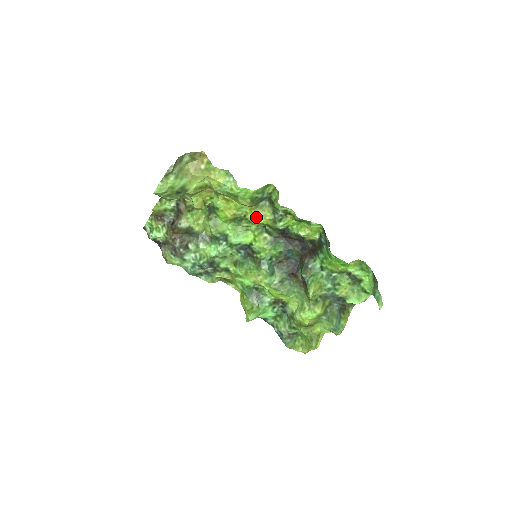
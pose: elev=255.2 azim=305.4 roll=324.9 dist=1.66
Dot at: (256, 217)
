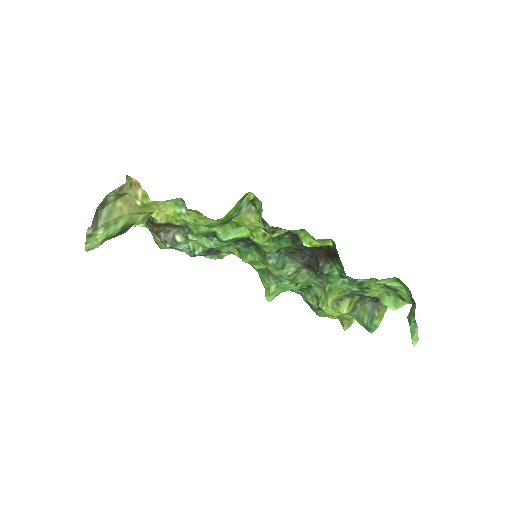
Dot at: (242, 223)
